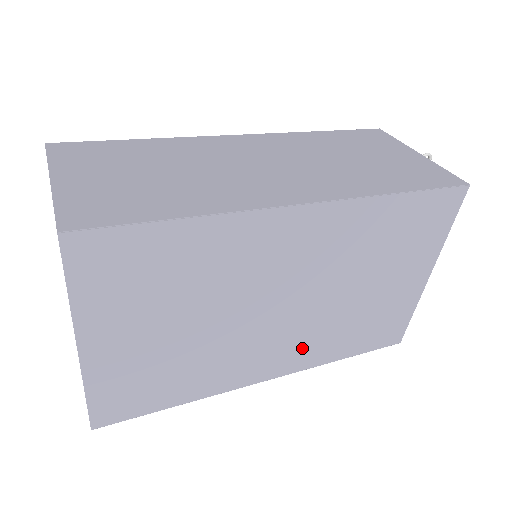
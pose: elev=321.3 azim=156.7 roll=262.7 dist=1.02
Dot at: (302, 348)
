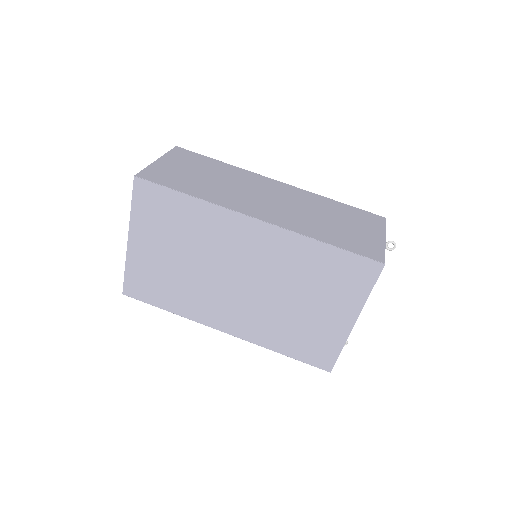
Dot at: (249, 322)
